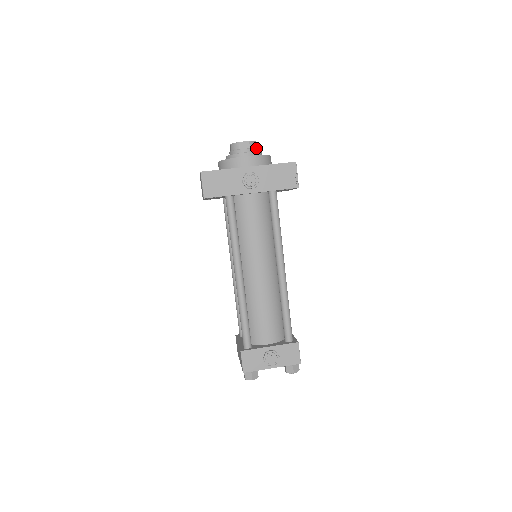
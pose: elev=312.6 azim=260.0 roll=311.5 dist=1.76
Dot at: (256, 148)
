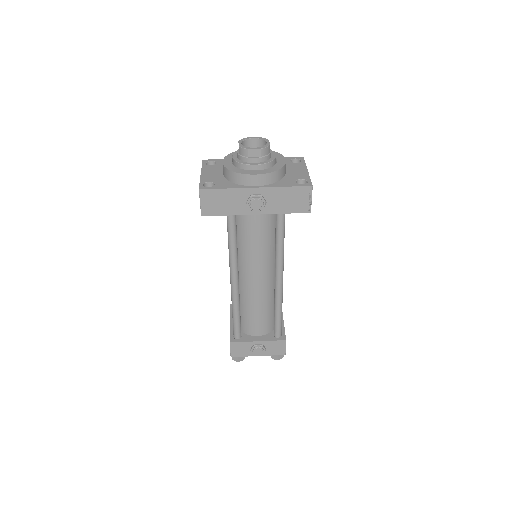
Dot at: (269, 153)
